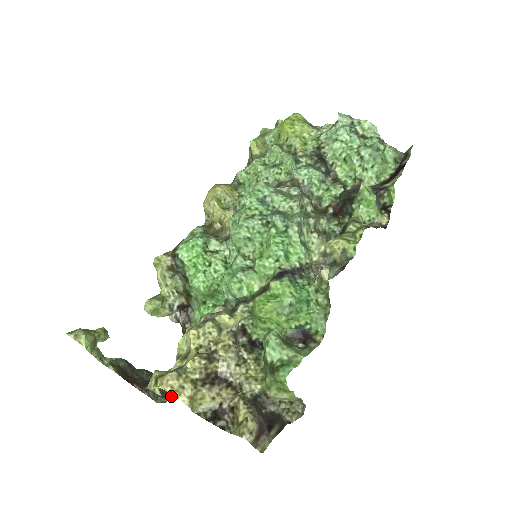
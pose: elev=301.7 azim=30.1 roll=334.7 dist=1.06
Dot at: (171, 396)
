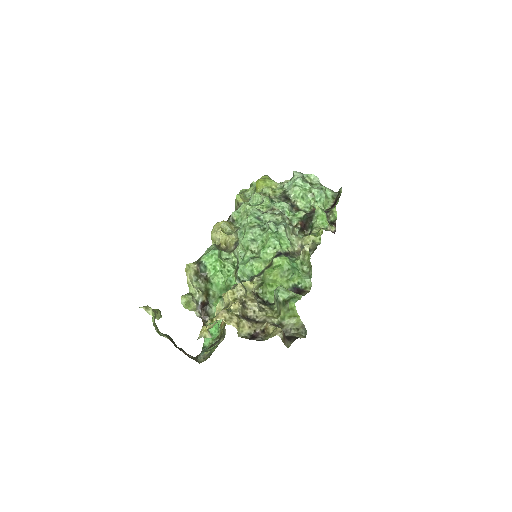
Dot at: (207, 358)
